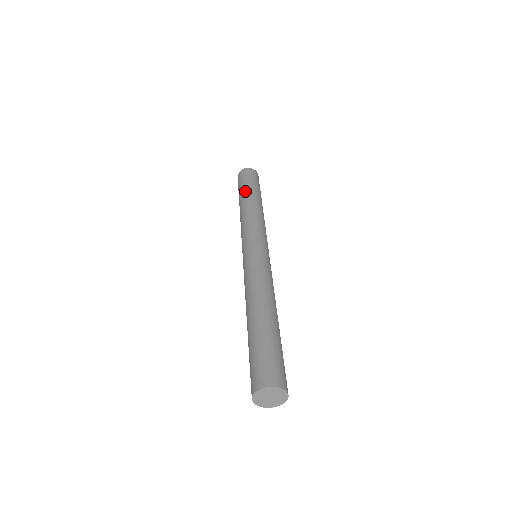
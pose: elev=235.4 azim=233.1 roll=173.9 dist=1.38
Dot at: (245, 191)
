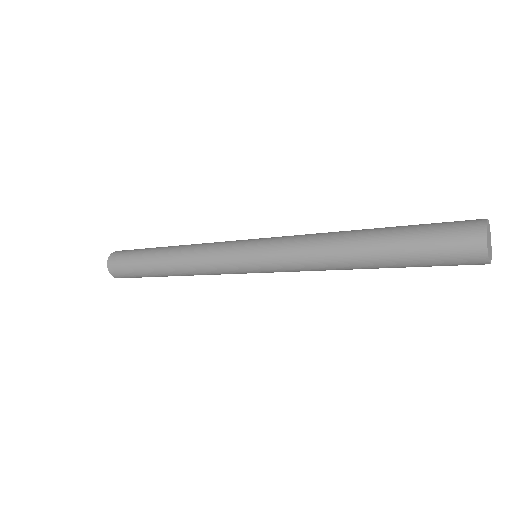
Dot at: (148, 258)
